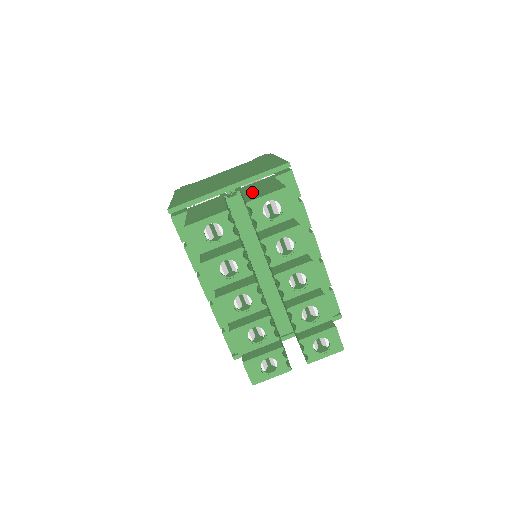
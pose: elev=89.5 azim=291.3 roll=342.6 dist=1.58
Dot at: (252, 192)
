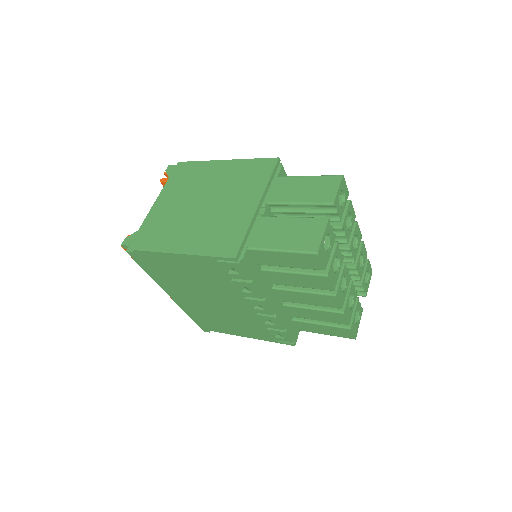
Dot at: (302, 196)
